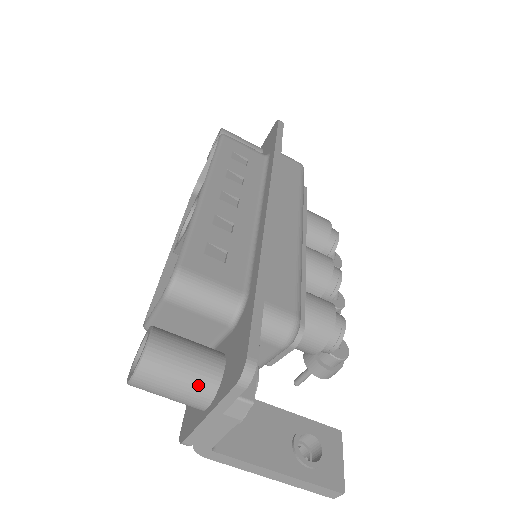
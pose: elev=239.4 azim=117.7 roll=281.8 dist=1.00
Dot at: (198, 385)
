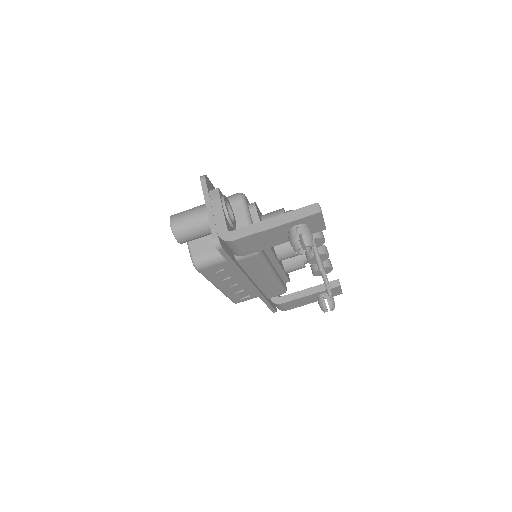
Dot at: (198, 207)
